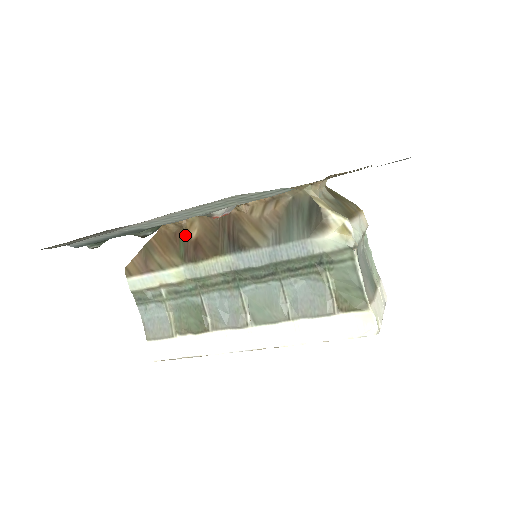
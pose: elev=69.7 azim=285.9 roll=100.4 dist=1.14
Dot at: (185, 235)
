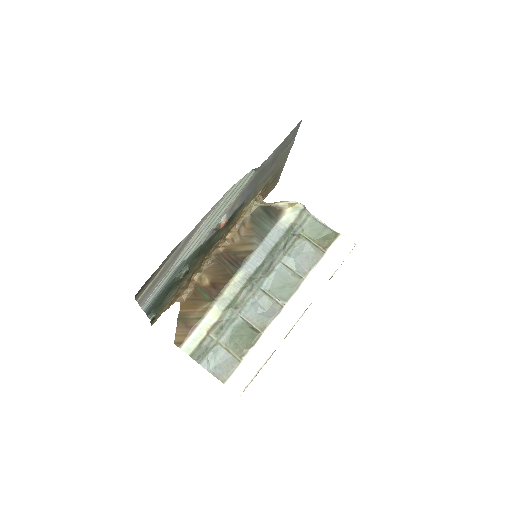
Dot at: (201, 288)
